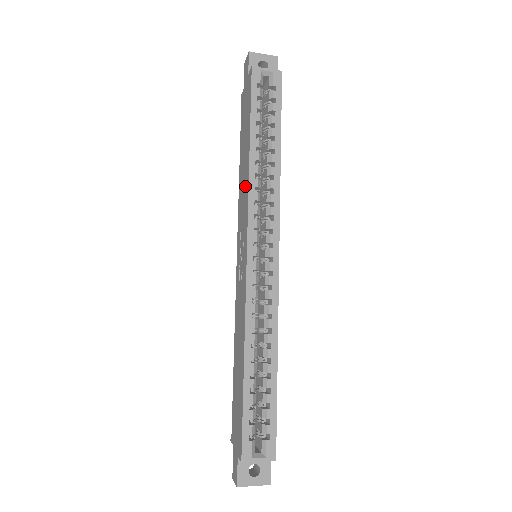
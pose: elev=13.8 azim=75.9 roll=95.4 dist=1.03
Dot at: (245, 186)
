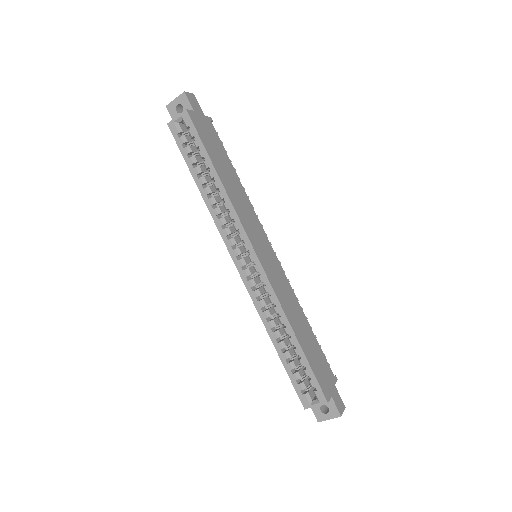
Dot at: occluded
